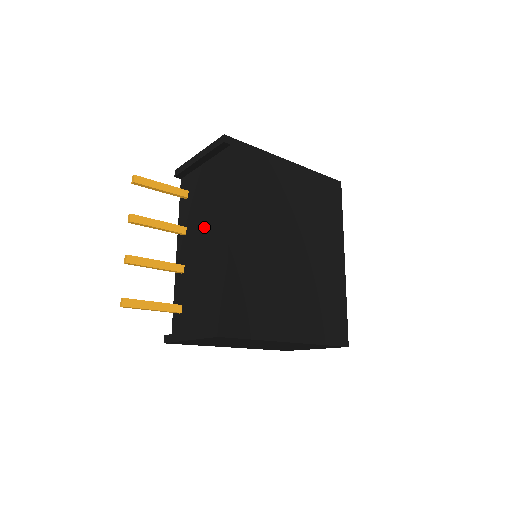
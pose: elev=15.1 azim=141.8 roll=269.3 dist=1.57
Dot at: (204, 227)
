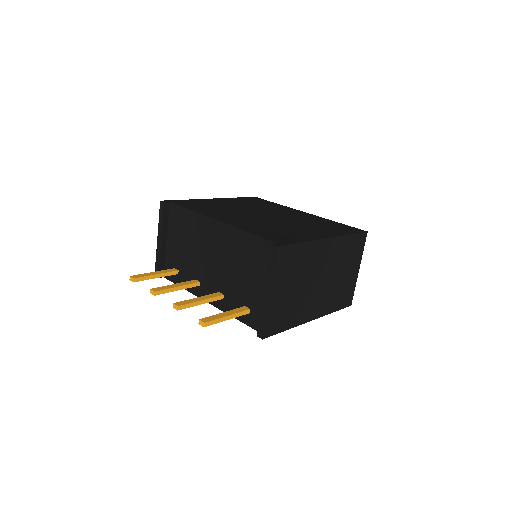
Dot at: (204, 253)
